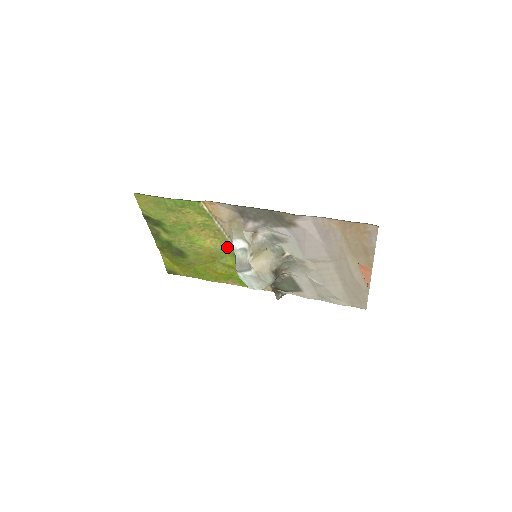
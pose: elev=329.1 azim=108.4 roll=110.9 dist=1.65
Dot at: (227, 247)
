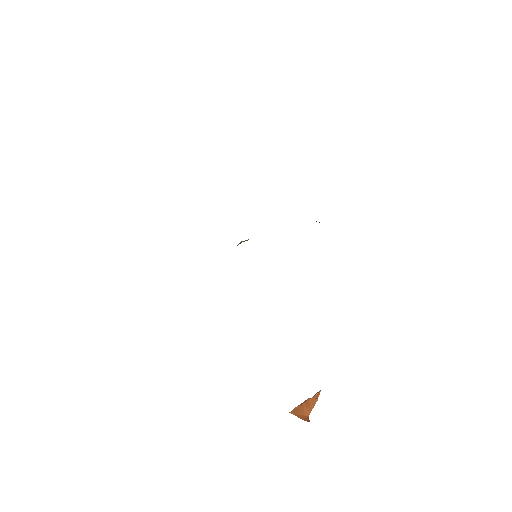
Dot at: occluded
